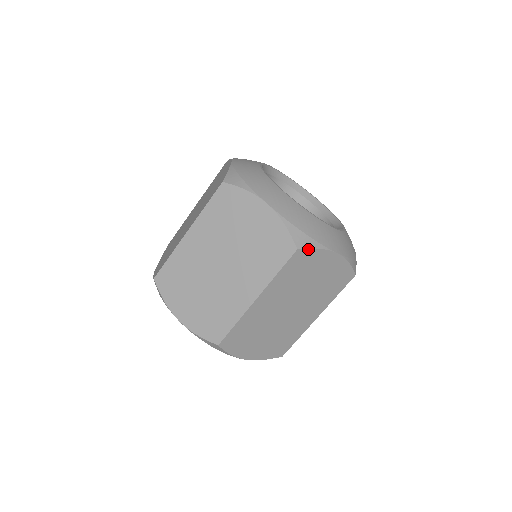
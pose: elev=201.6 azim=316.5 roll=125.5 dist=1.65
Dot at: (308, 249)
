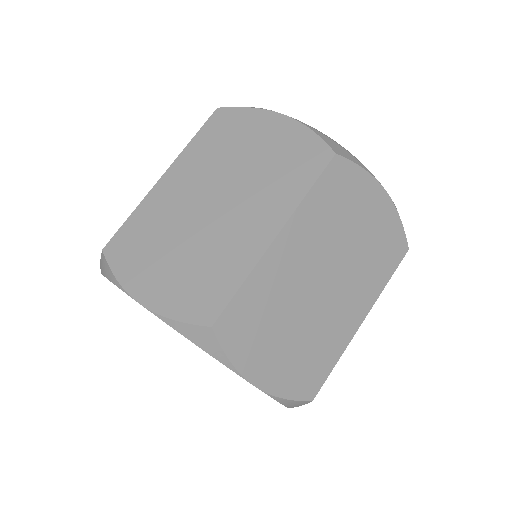
Dot at: occluded
